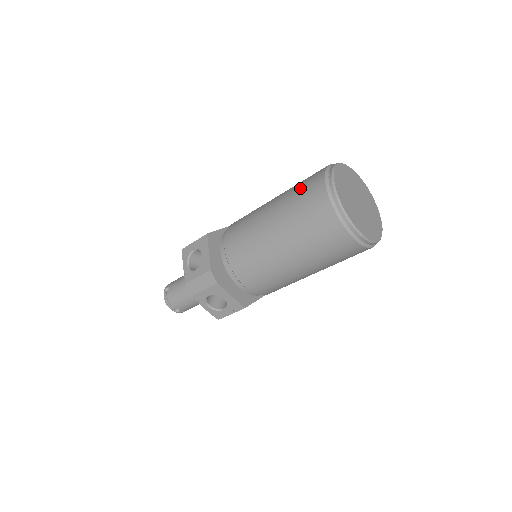
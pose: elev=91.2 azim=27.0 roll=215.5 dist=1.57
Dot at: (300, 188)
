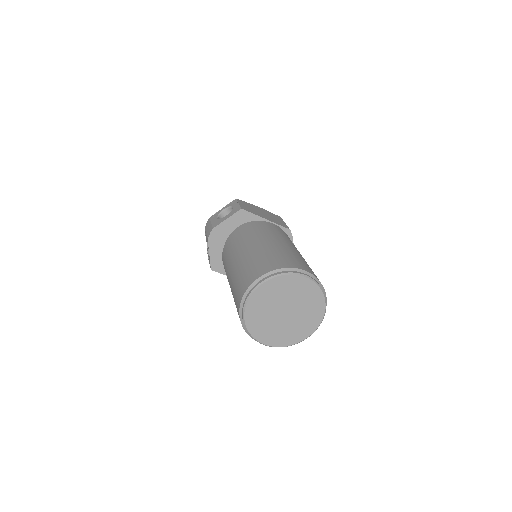
Dot at: (272, 256)
